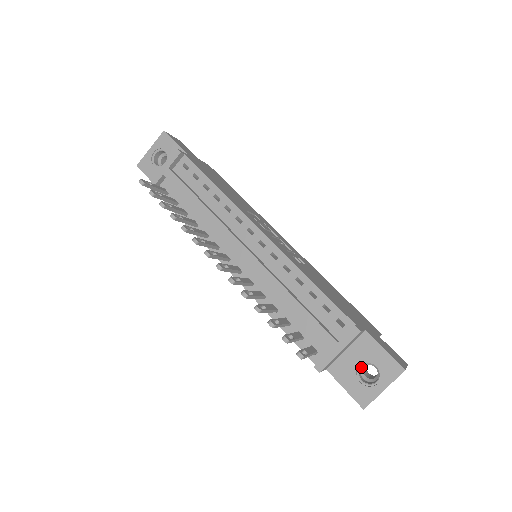
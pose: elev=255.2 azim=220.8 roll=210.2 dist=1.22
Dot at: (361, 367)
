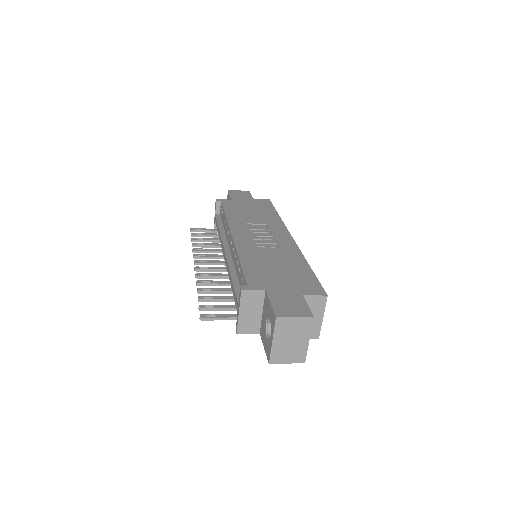
Dot at: occluded
